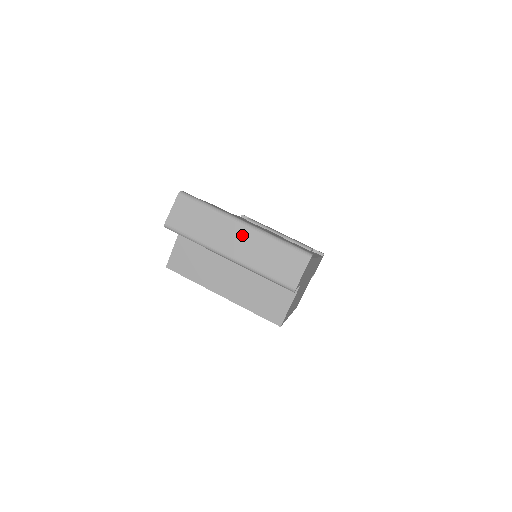
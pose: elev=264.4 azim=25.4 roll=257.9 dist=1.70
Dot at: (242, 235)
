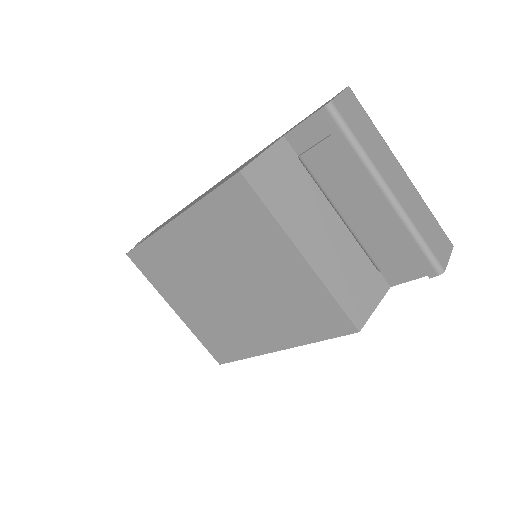
Dot at: (403, 179)
